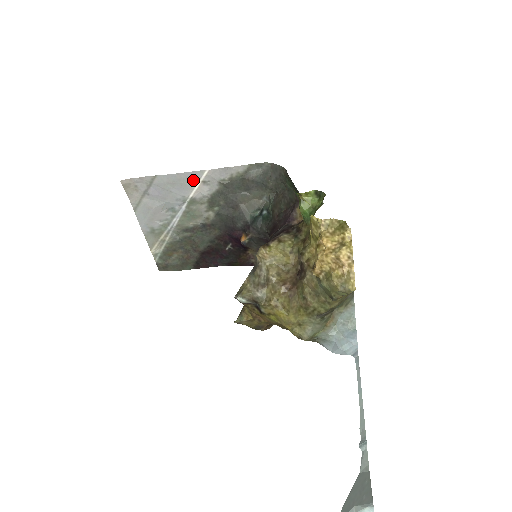
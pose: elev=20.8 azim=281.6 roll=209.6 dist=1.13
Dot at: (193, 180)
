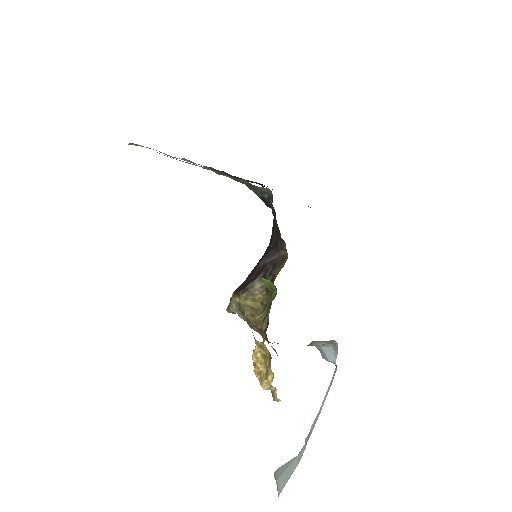
Dot at: occluded
